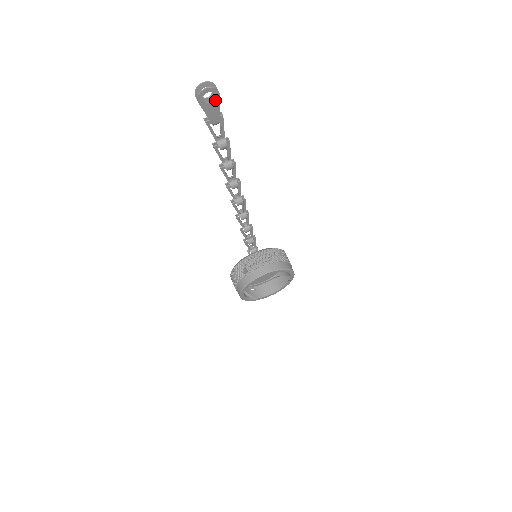
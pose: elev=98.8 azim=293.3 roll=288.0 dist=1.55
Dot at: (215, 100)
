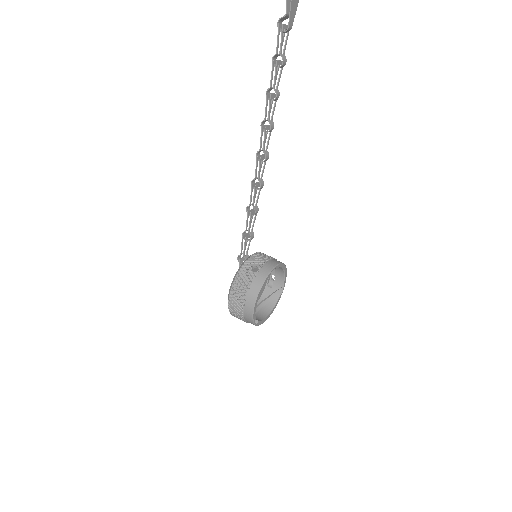
Dot at: out of frame
